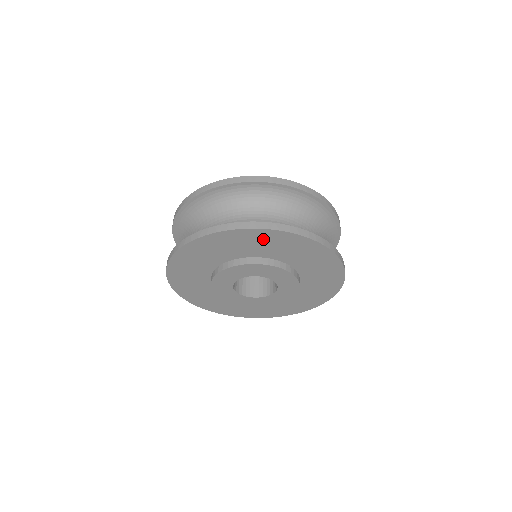
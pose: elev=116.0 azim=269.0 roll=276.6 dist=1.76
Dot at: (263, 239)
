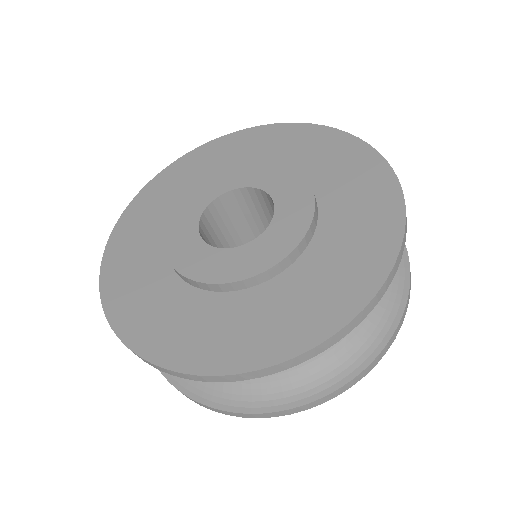
Dot at: occluded
